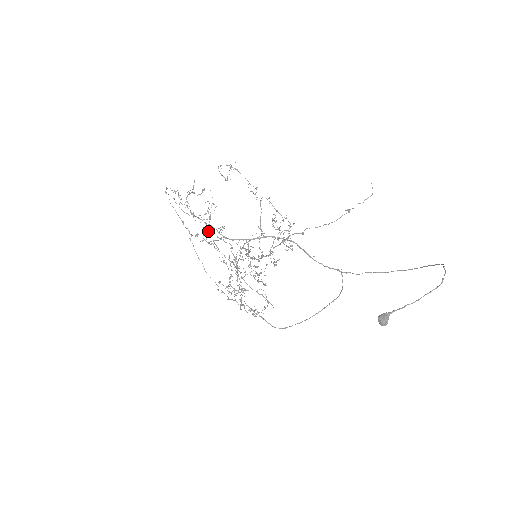
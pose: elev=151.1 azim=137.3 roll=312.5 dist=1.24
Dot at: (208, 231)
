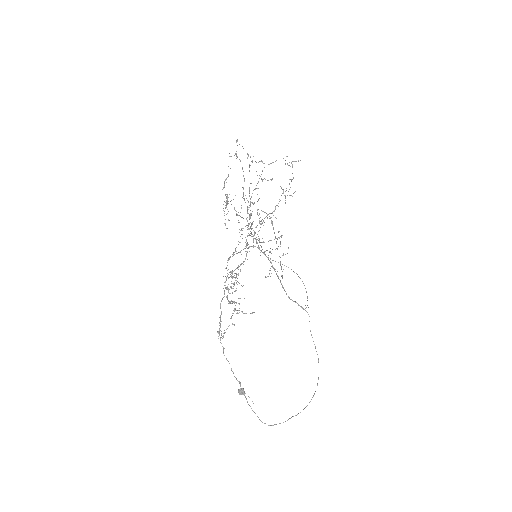
Dot at: occluded
